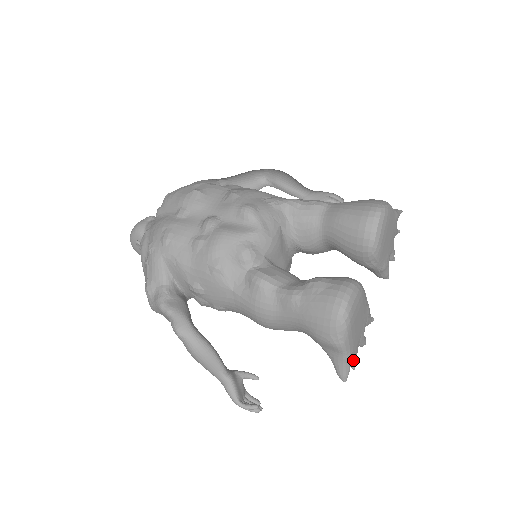
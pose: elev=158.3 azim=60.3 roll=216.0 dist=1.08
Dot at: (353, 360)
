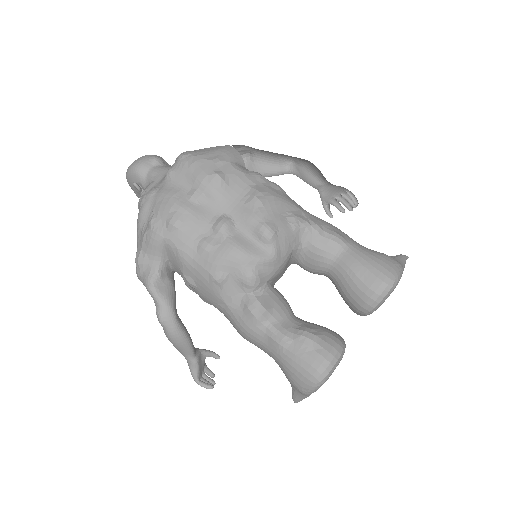
Dot at: occluded
